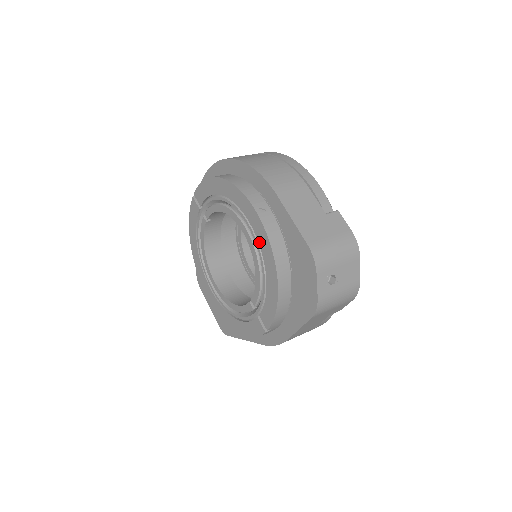
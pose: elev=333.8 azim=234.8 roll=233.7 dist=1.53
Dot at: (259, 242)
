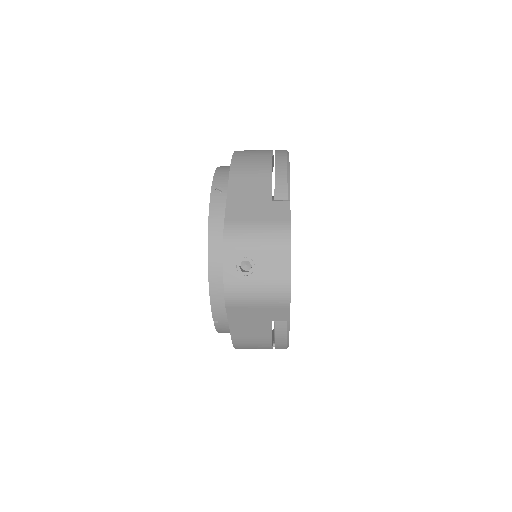
Dot at: occluded
